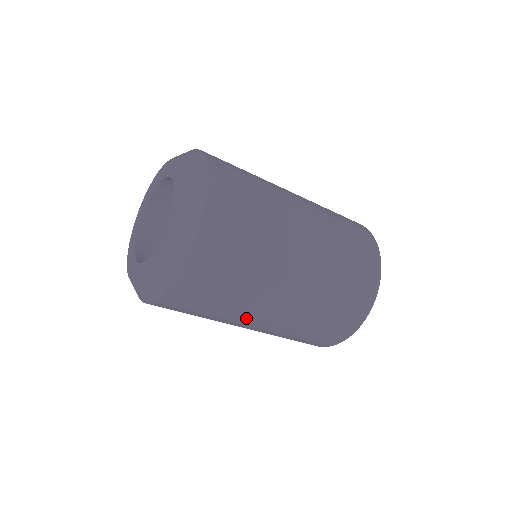
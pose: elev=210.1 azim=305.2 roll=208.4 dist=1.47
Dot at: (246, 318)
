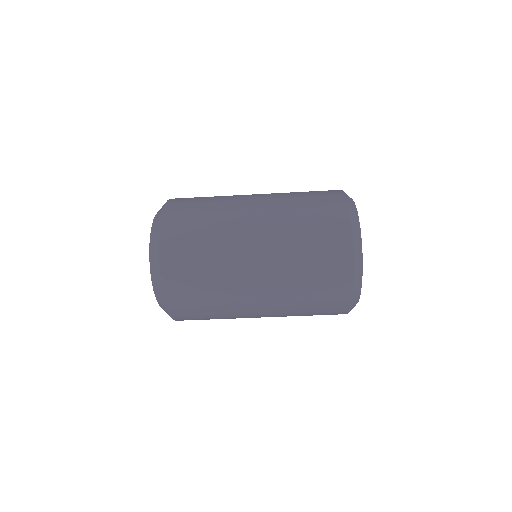
Dot at: (244, 313)
